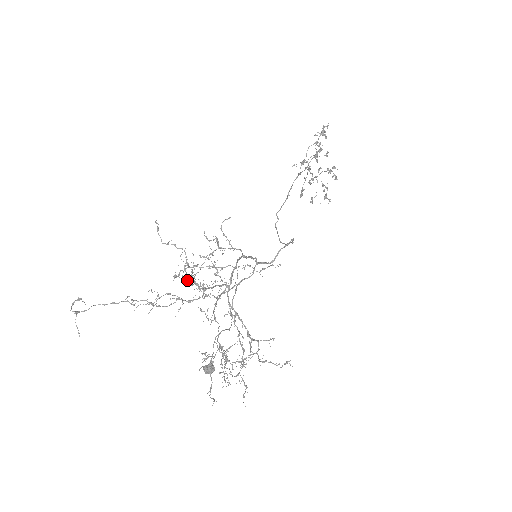
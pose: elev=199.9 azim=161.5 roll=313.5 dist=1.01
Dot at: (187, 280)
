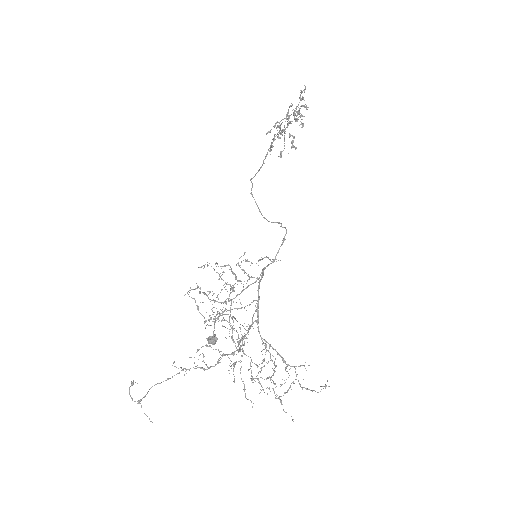
Dot at: (237, 349)
